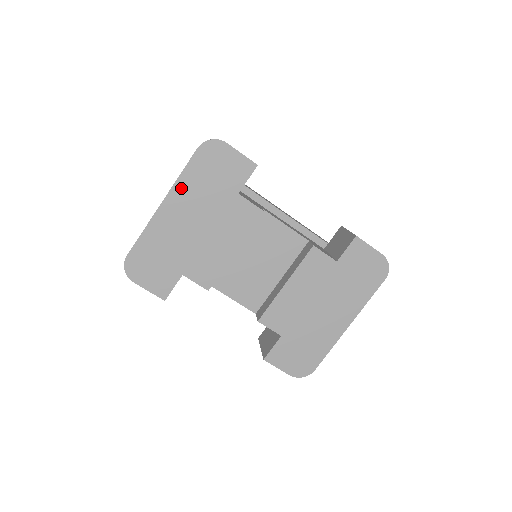
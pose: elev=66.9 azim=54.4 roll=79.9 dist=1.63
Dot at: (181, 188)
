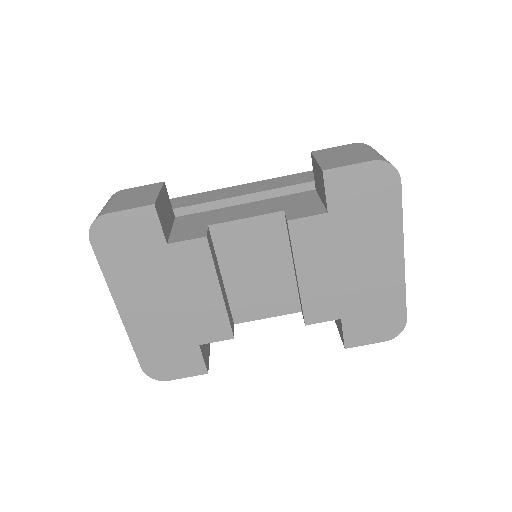
Dot at: (117, 285)
